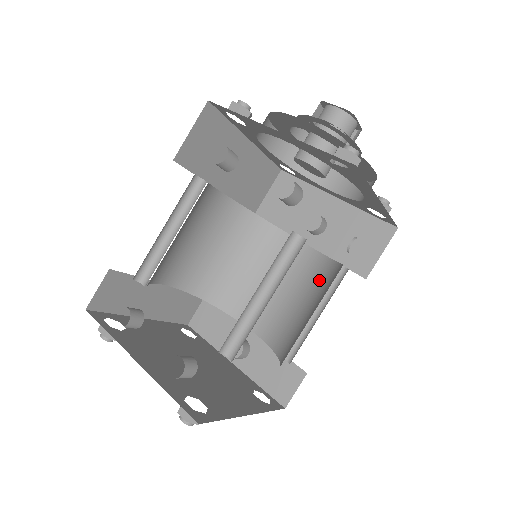
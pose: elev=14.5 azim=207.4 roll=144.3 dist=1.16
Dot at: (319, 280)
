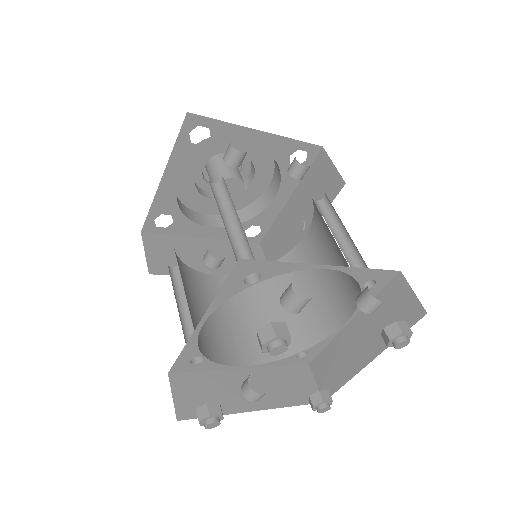
Dot at: (263, 286)
